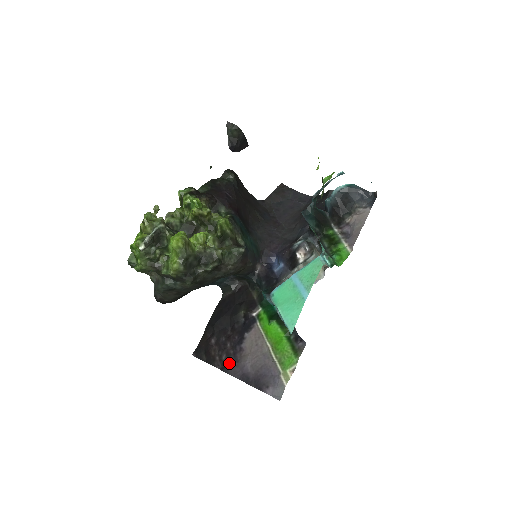
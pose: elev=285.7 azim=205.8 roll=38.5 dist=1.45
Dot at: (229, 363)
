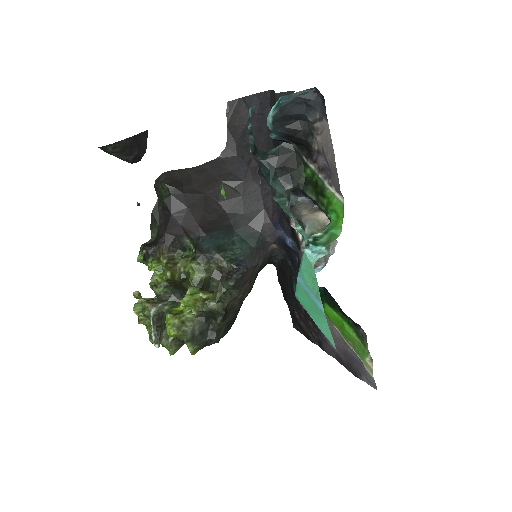
Dot at: (320, 342)
